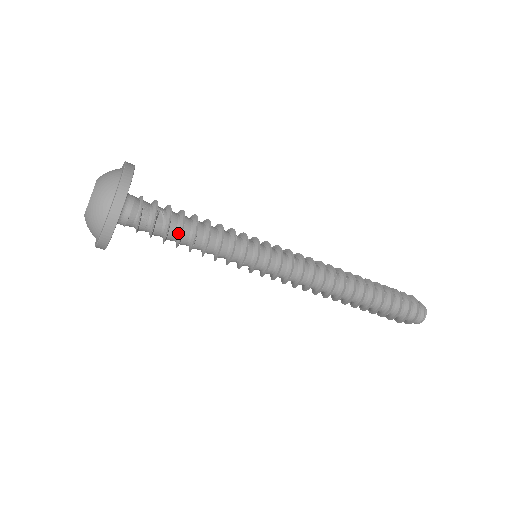
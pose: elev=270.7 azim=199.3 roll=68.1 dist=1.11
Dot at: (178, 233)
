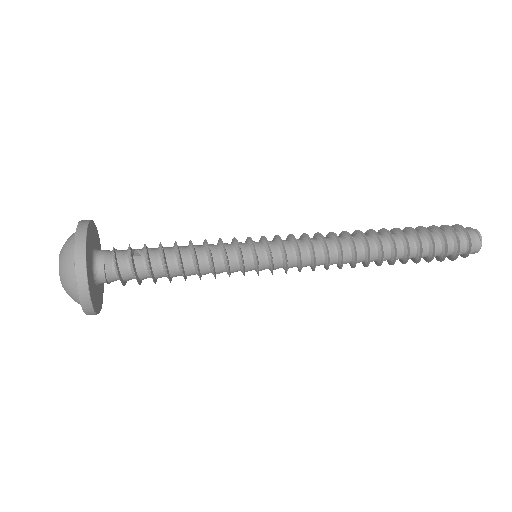
Dot at: (160, 259)
